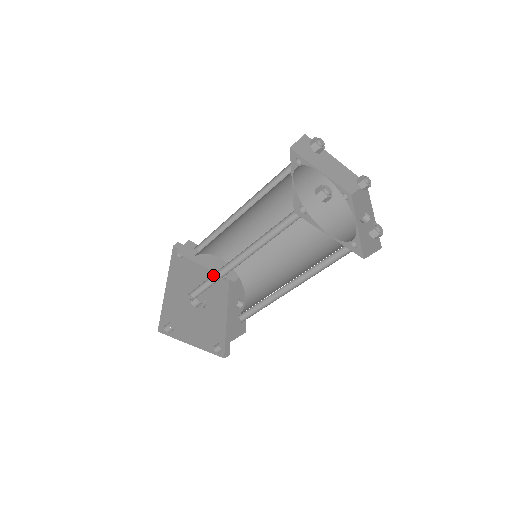
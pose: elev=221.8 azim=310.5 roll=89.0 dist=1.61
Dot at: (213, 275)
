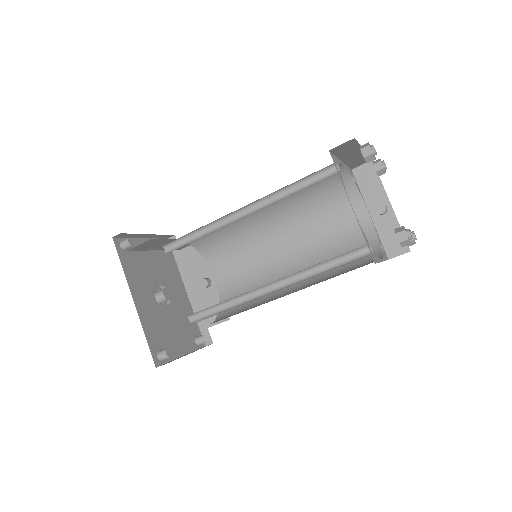
Dot at: (226, 300)
